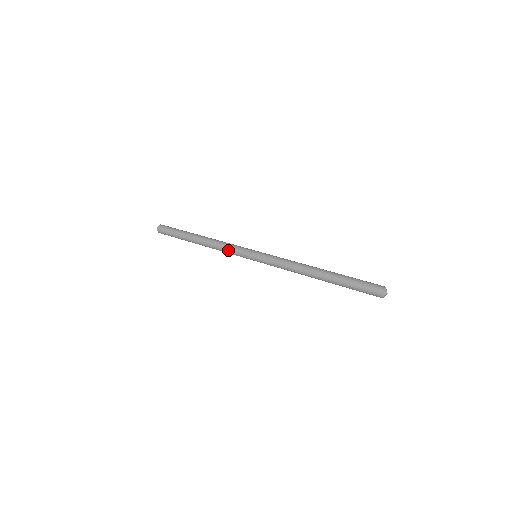
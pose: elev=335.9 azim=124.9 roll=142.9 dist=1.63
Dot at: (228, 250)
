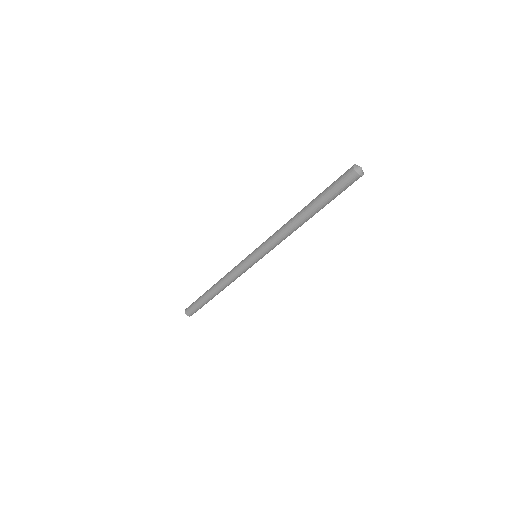
Dot at: (234, 268)
